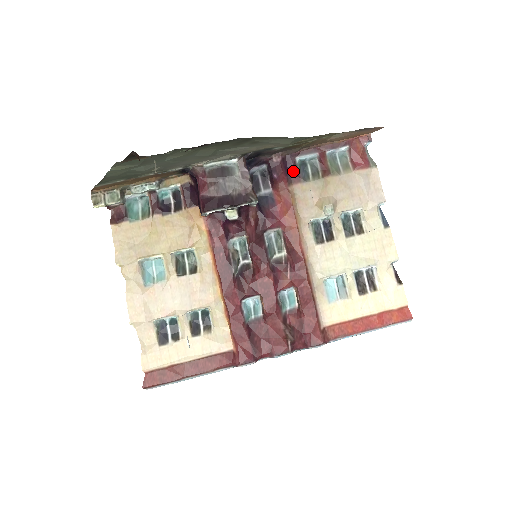
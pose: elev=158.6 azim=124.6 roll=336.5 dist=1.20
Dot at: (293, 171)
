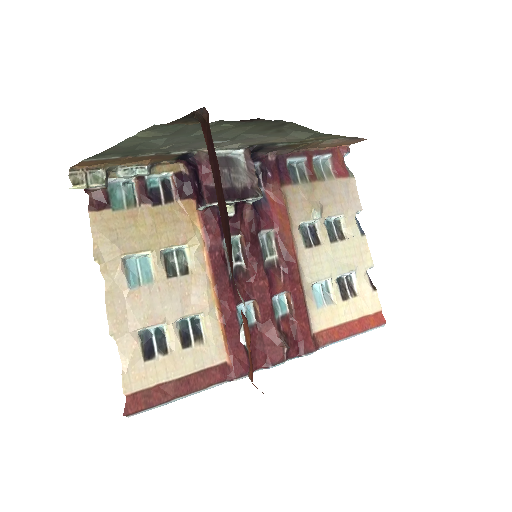
Dot at: (284, 172)
